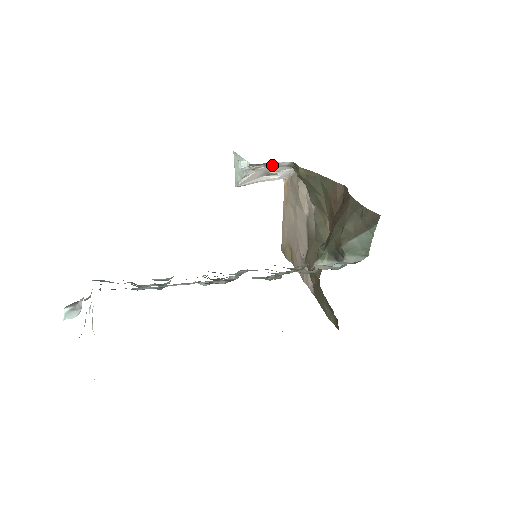
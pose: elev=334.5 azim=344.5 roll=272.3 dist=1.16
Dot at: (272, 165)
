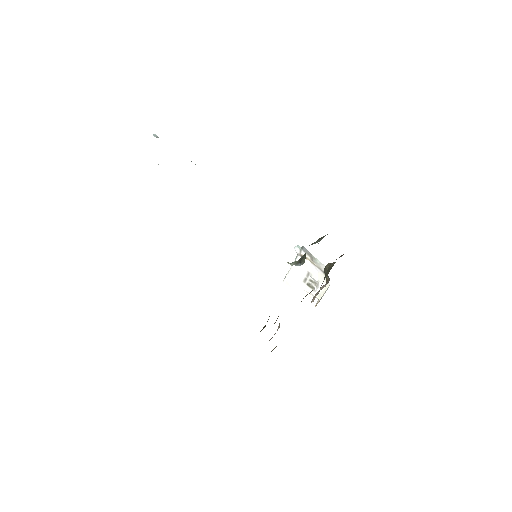
Dot at: (315, 261)
